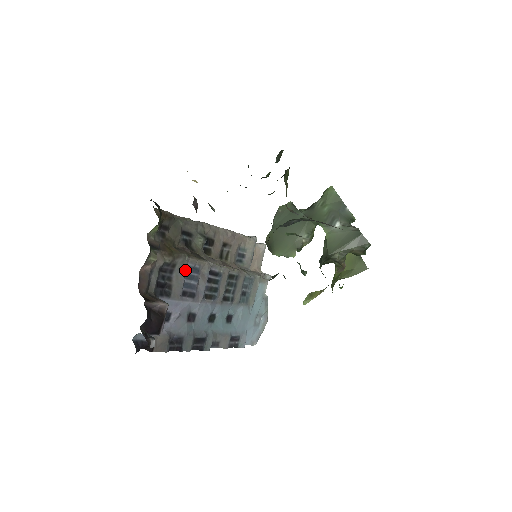
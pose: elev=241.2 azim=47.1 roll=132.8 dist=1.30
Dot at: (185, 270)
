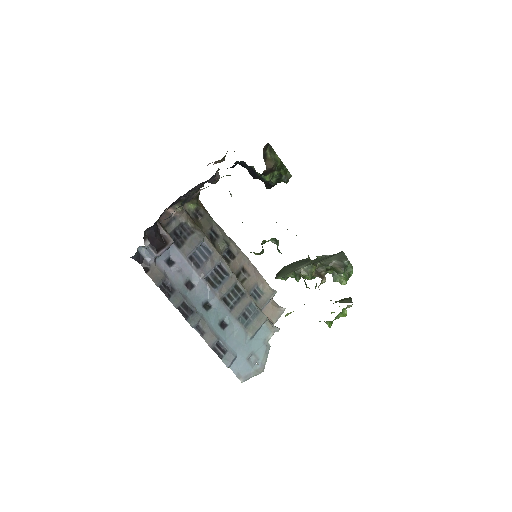
Dot at: (199, 242)
